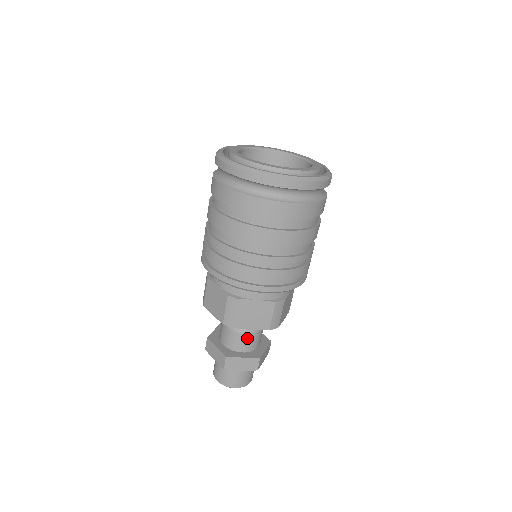
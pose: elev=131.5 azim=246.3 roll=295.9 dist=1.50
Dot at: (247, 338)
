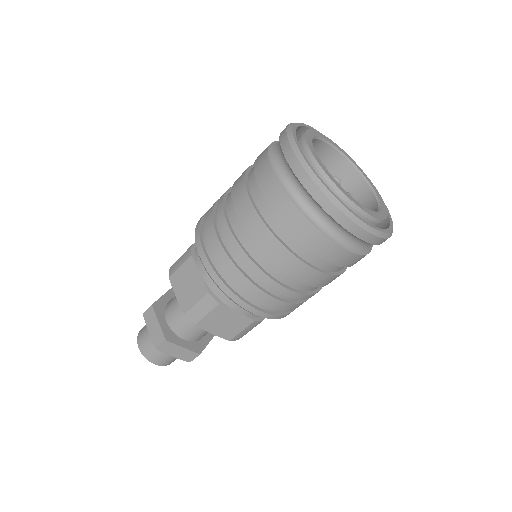
Dot at: (198, 330)
